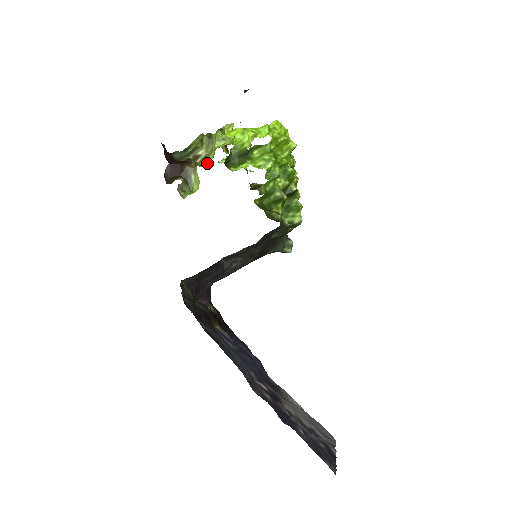
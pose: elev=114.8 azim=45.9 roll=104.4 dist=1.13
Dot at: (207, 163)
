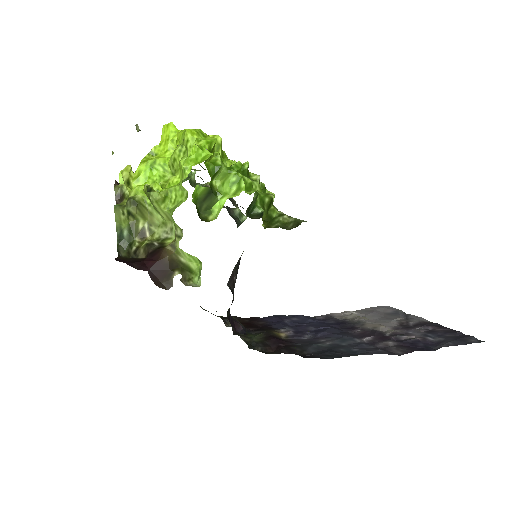
Dot at: (165, 231)
